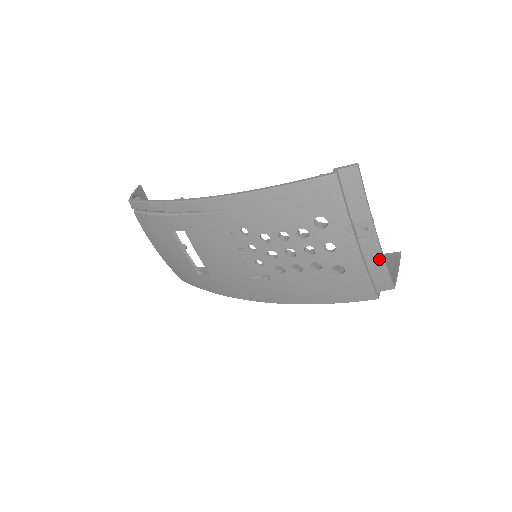
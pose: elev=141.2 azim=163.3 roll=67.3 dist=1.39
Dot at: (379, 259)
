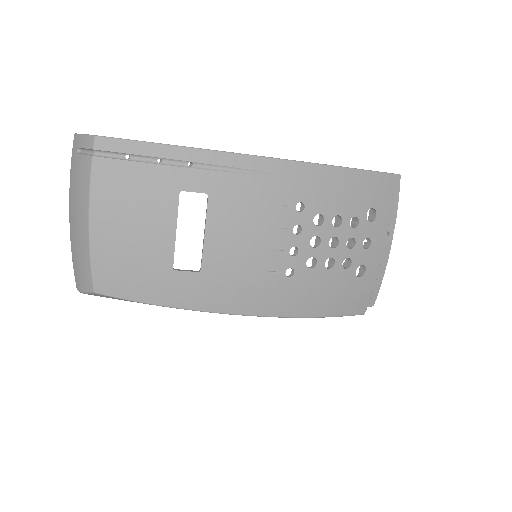
Dot at: (383, 268)
